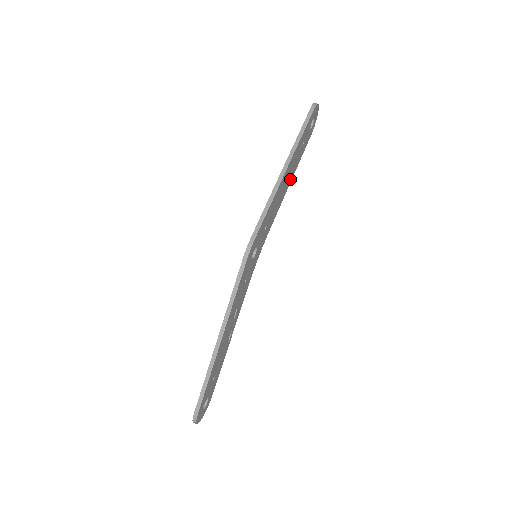
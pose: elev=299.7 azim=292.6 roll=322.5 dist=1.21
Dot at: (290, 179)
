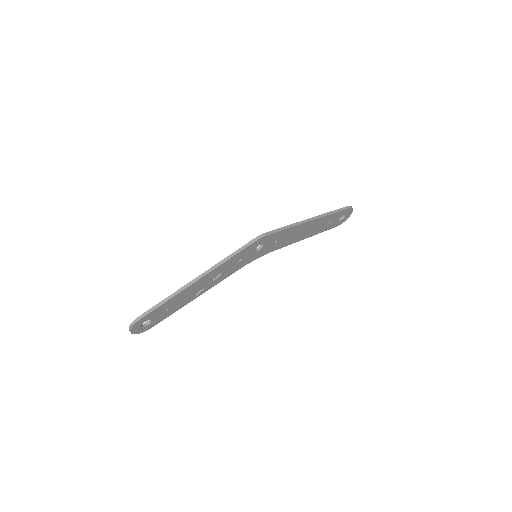
Dot at: (308, 235)
